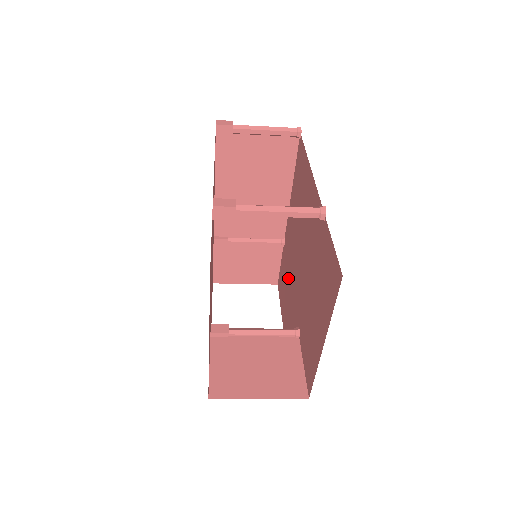
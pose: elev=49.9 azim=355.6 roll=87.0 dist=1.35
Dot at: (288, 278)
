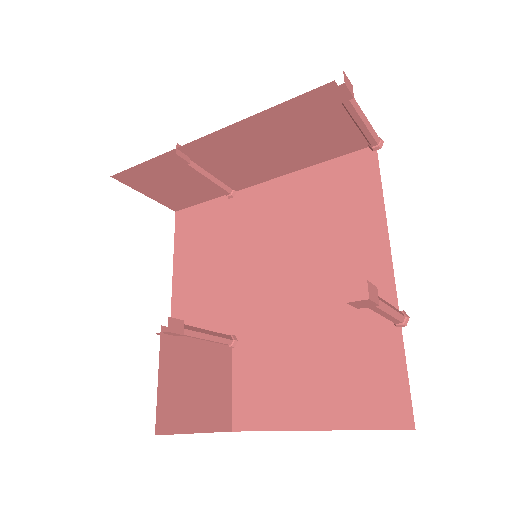
Dot at: (226, 250)
